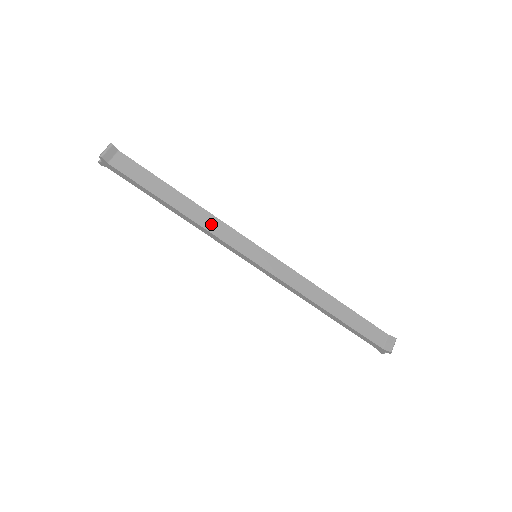
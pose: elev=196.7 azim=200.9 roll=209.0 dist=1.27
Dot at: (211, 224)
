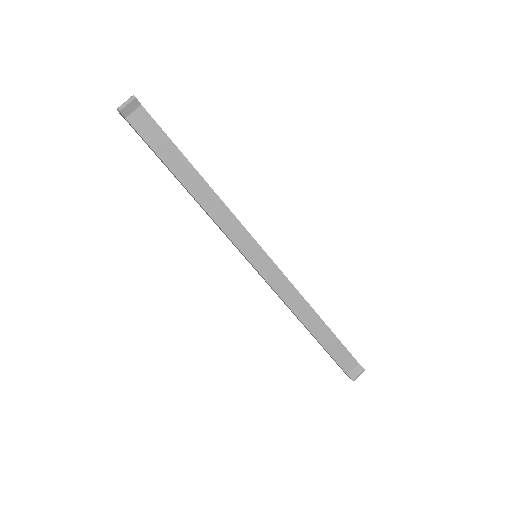
Dot at: (219, 213)
